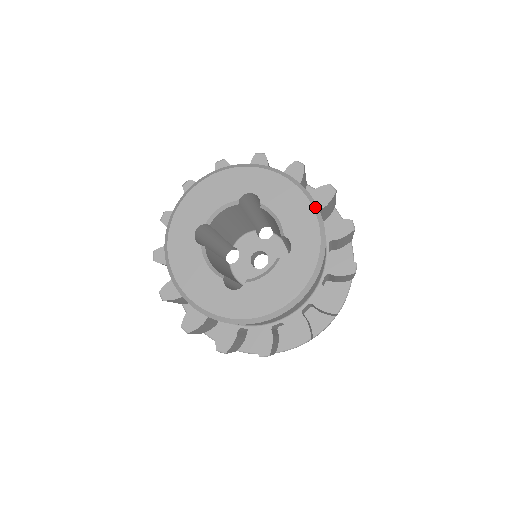
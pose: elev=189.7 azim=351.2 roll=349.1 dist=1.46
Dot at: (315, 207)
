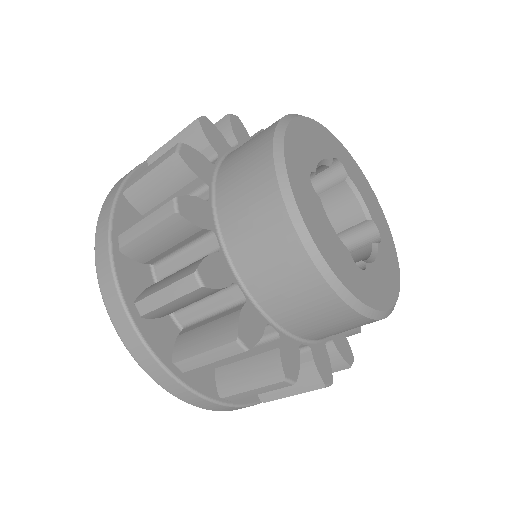
Dot at: occluded
